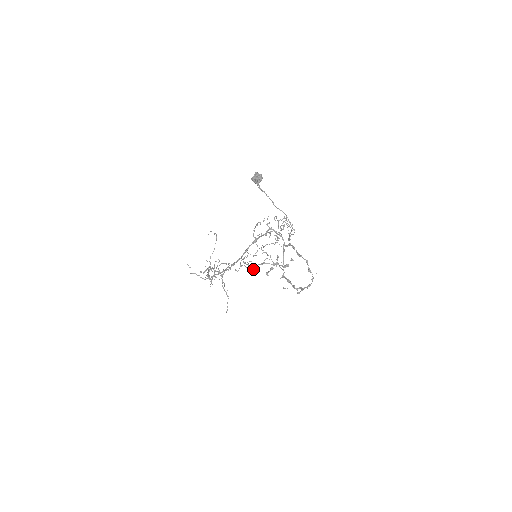
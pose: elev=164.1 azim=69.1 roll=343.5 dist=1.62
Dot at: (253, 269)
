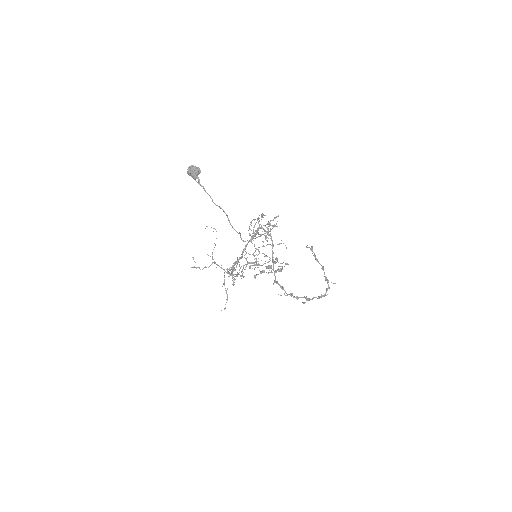
Dot at: occluded
